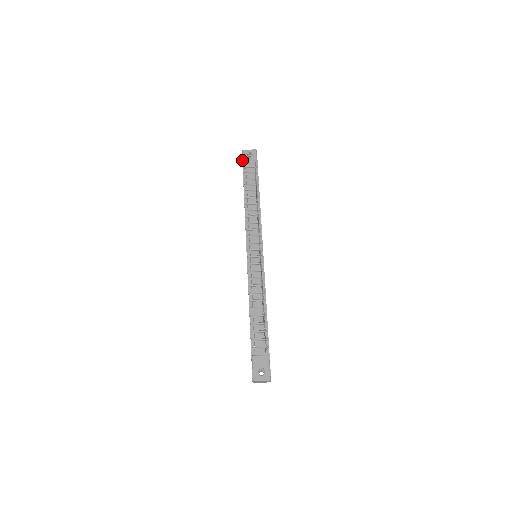
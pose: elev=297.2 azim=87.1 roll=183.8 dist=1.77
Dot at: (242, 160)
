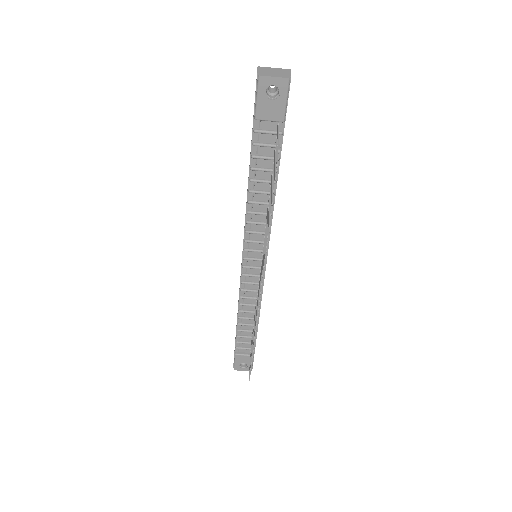
Dot at: occluded
